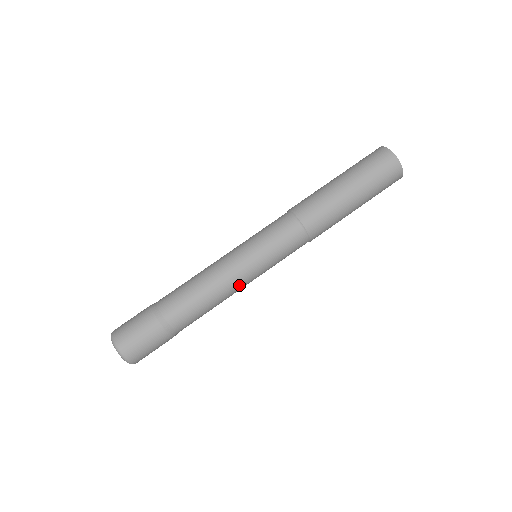
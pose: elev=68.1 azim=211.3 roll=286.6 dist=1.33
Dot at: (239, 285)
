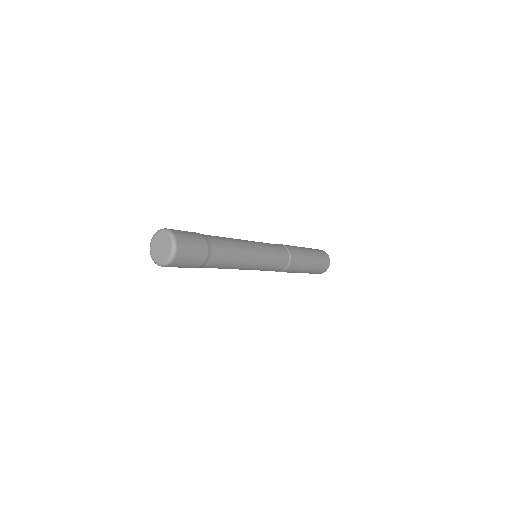
Dot at: (248, 267)
